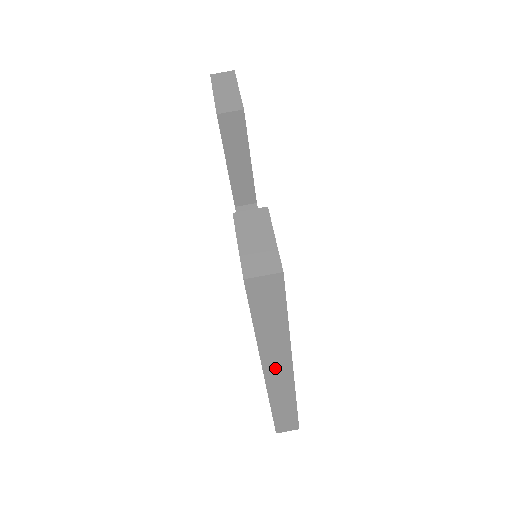
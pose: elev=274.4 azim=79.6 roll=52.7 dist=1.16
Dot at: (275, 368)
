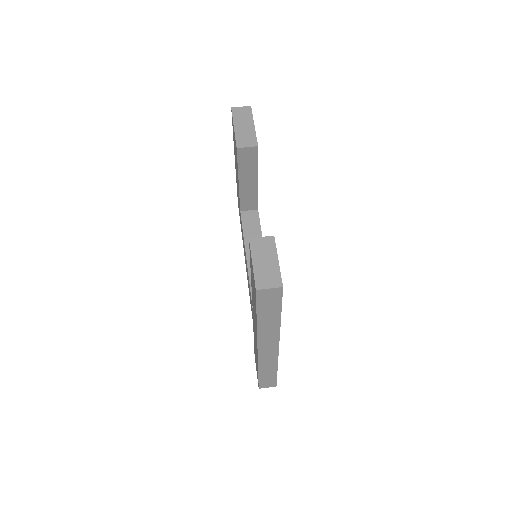
Dot at: (266, 344)
